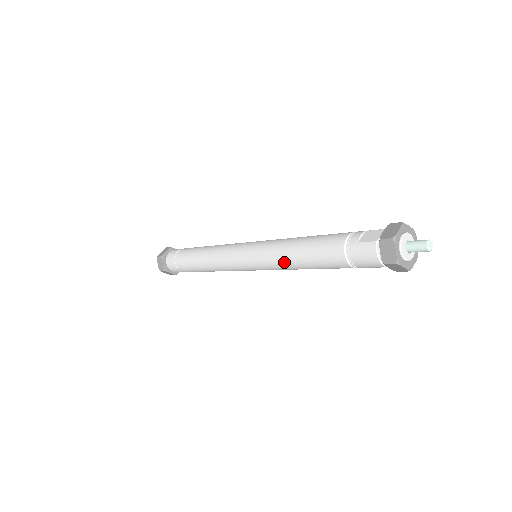
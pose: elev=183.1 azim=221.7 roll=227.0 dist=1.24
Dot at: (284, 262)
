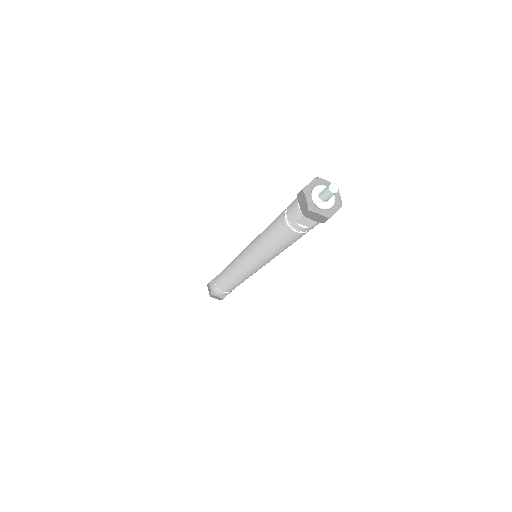
Dot at: (260, 235)
